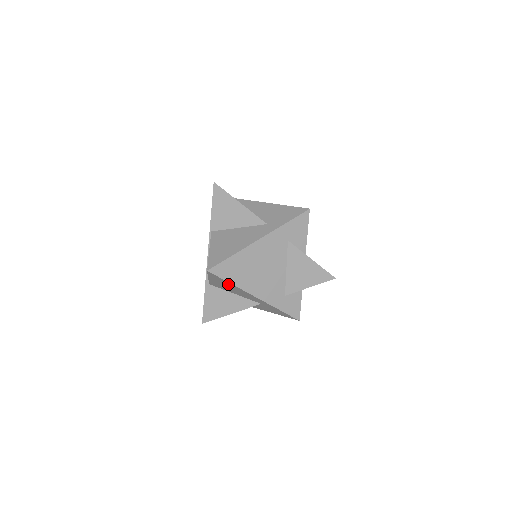
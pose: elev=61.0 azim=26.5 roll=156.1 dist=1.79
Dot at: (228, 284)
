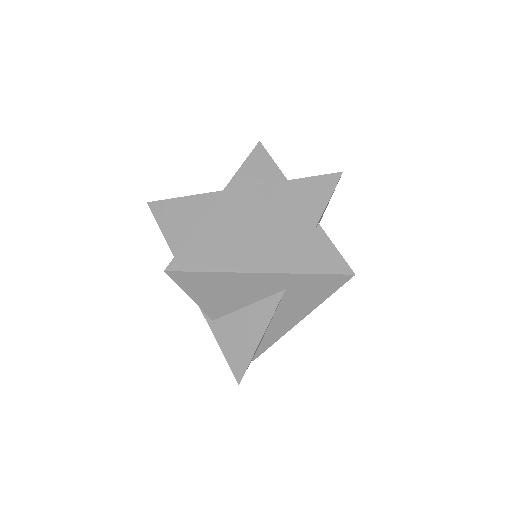
Dot at: (212, 280)
